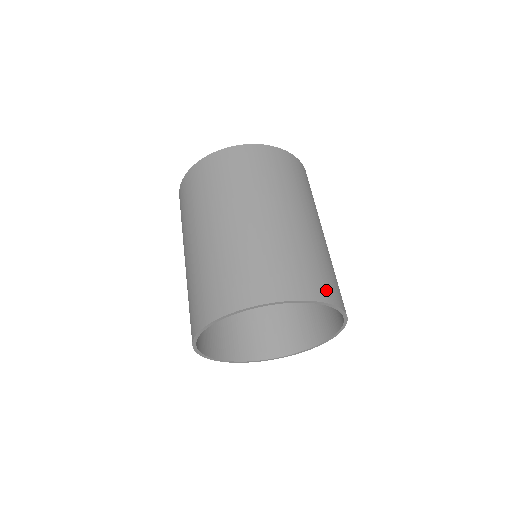
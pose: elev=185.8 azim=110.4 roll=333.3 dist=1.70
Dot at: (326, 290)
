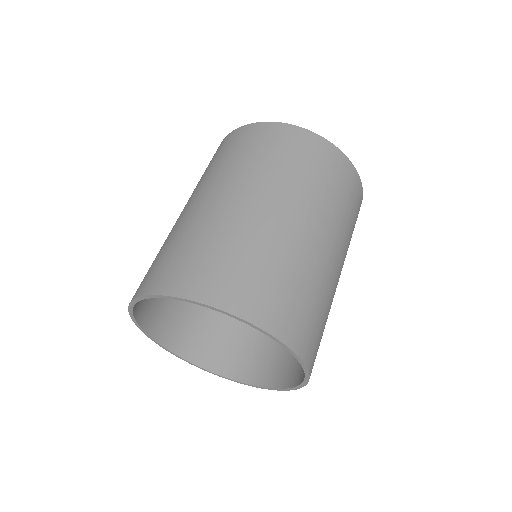
Dot at: occluded
